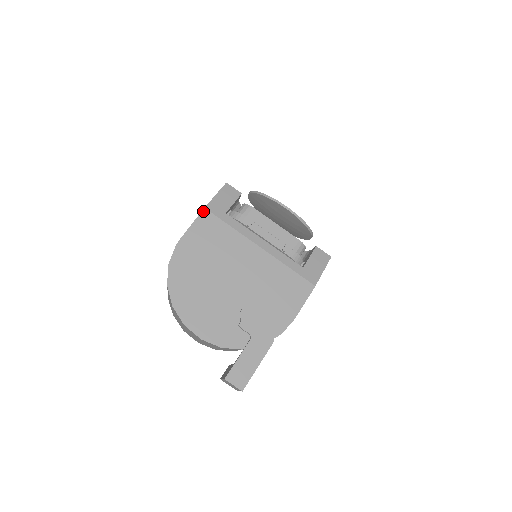
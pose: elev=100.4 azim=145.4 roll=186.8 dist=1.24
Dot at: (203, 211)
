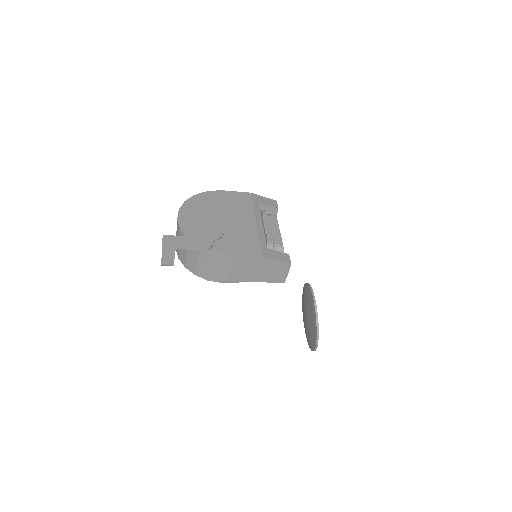
Dot at: (249, 193)
